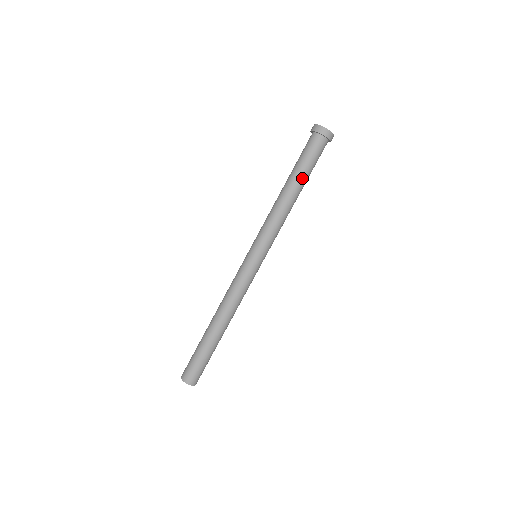
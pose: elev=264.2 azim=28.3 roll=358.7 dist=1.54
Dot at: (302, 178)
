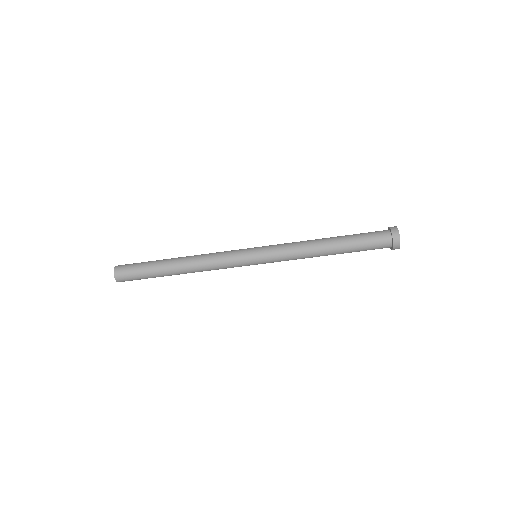
Dot at: occluded
